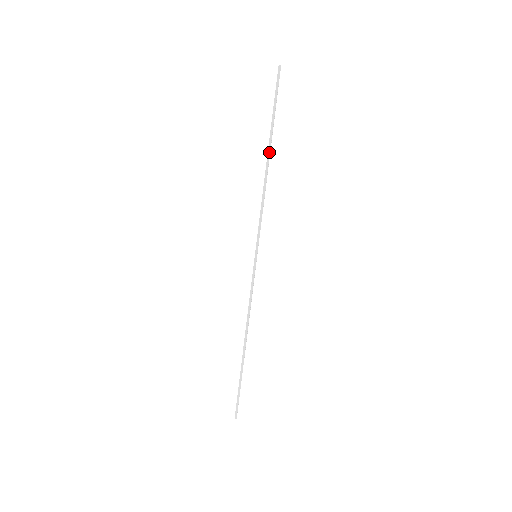
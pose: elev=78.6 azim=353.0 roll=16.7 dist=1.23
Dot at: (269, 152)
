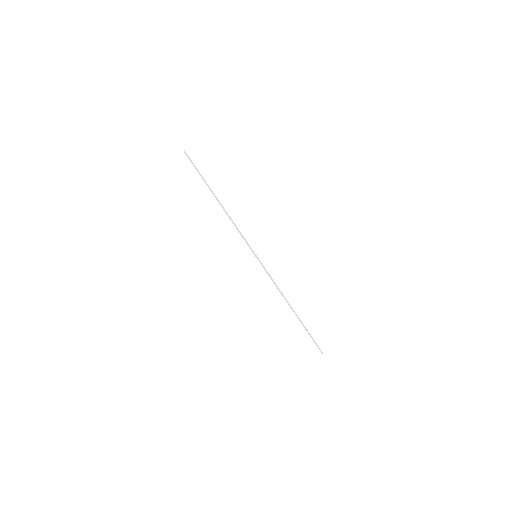
Dot at: (216, 198)
